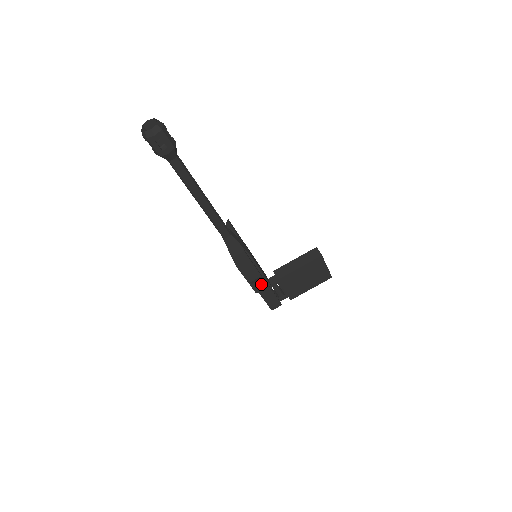
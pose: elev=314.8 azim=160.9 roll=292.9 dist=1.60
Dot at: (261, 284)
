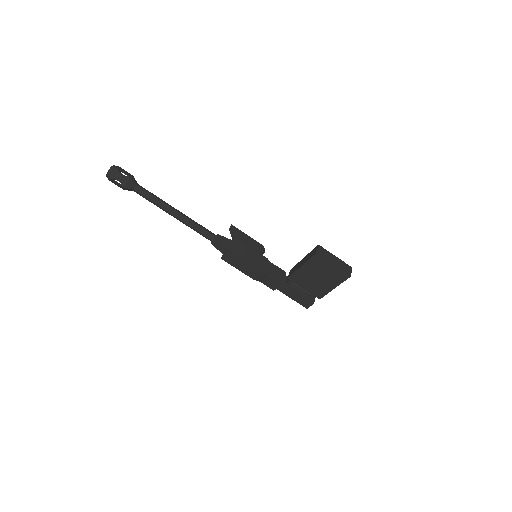
Dot at: (272, 282)
